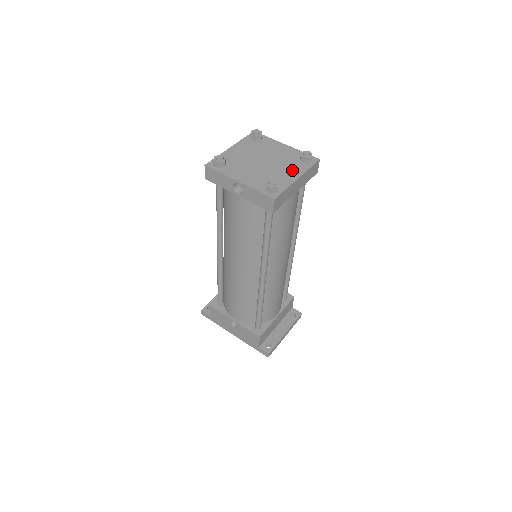
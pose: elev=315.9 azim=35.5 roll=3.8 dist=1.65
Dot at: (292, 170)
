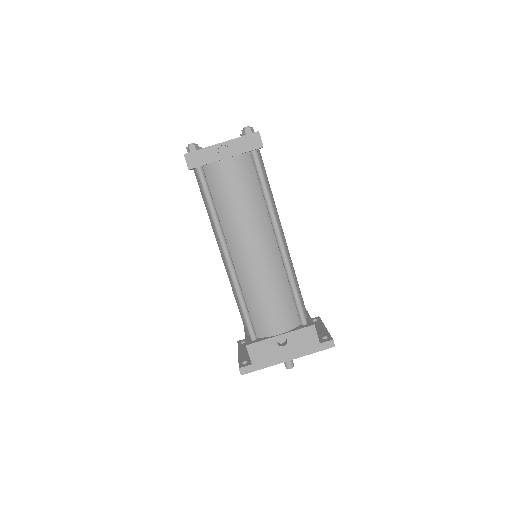
Dot at: occluded
